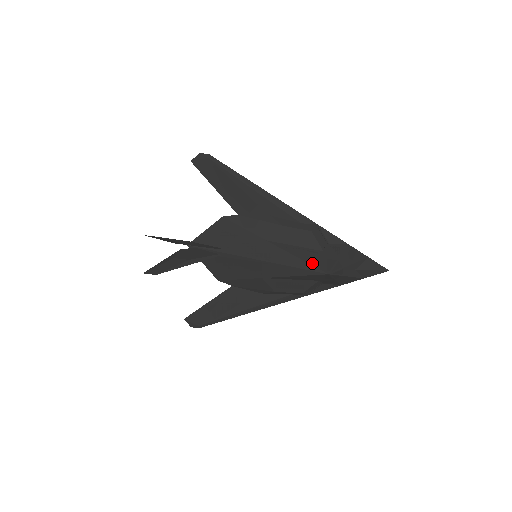
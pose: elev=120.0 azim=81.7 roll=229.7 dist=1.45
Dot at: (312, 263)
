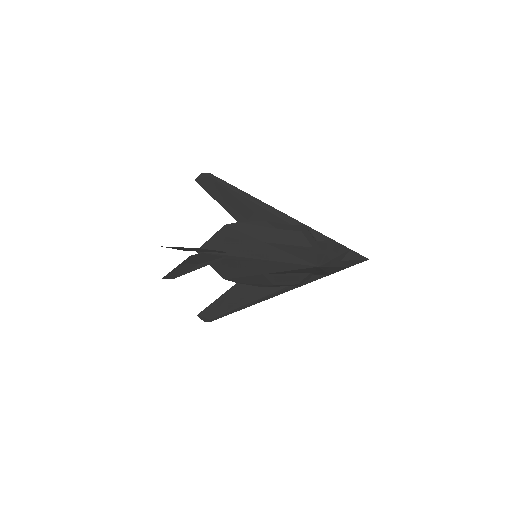
Dot at: (304, 258)
